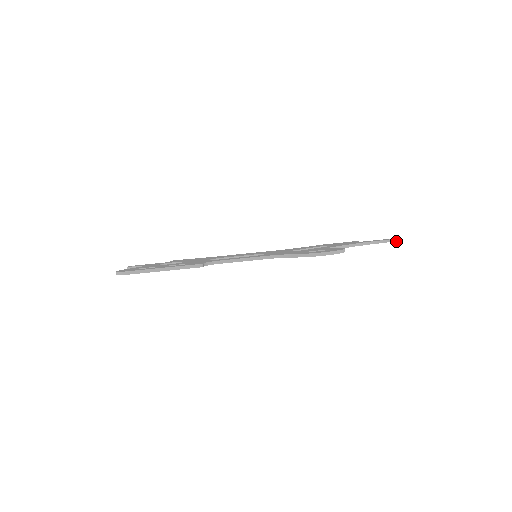
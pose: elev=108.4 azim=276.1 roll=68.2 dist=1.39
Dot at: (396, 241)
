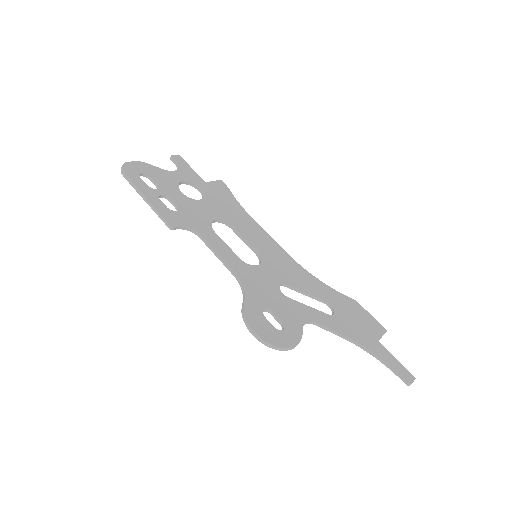
Dot at: (403, 381)
